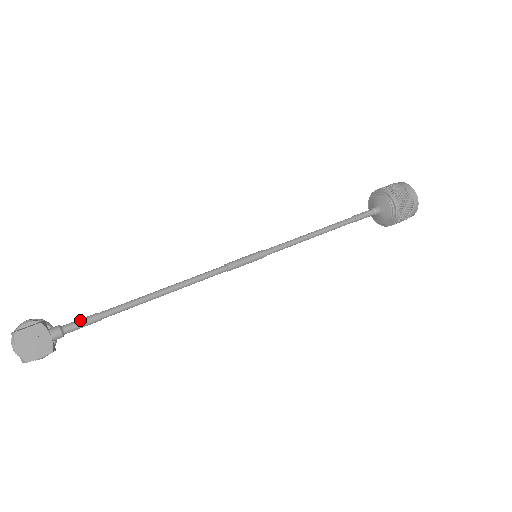
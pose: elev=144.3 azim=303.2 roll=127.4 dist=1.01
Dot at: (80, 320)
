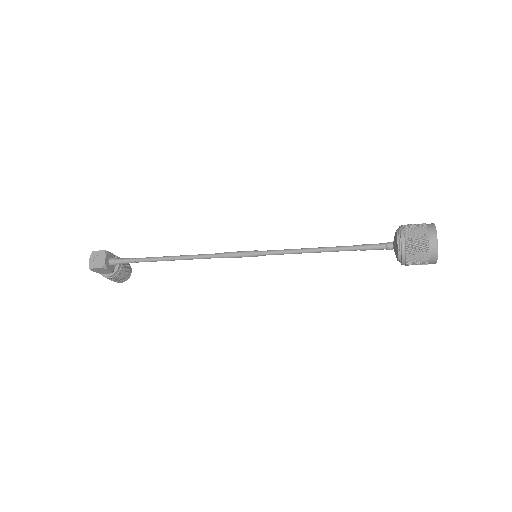
Dot at: (126, 258)
